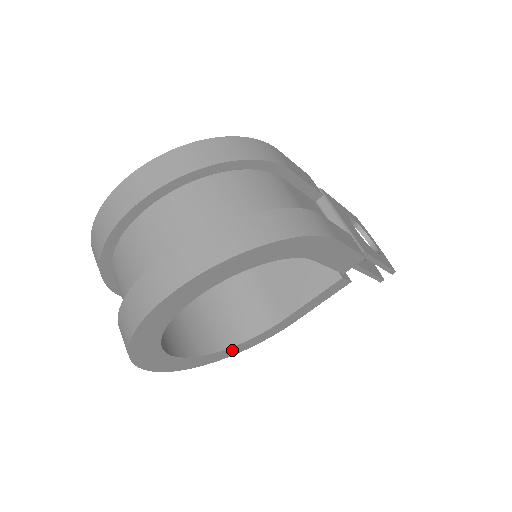
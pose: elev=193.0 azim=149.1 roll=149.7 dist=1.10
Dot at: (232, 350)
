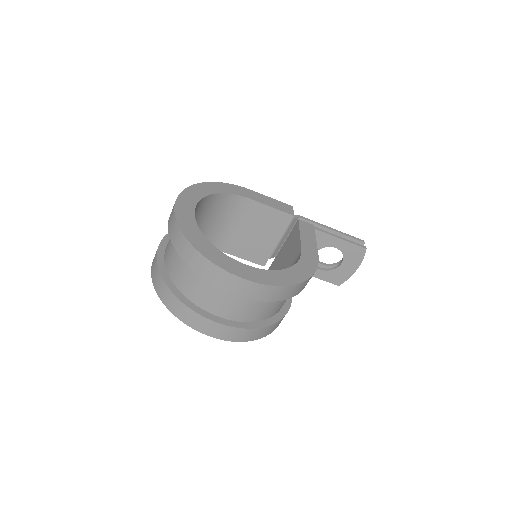
Dot at: (292, 274)
